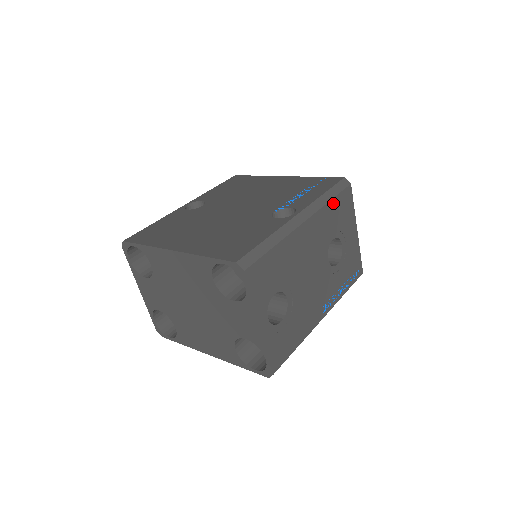
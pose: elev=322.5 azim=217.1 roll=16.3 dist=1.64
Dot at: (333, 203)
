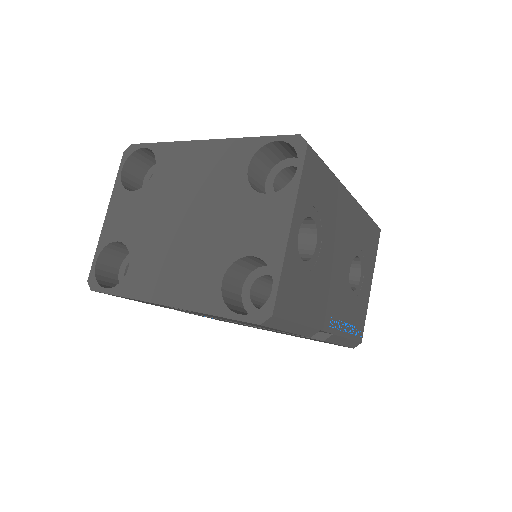
Dot at: (368, 221)
